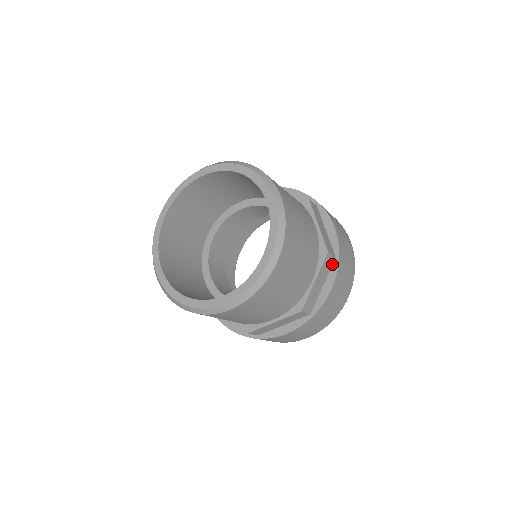
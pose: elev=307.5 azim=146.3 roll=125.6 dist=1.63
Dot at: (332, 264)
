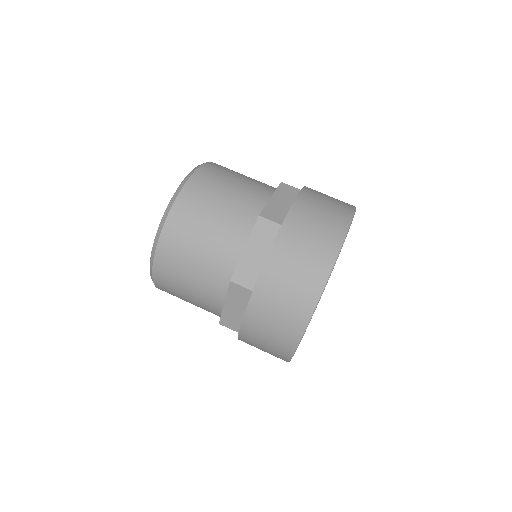
Dot at: occluded
